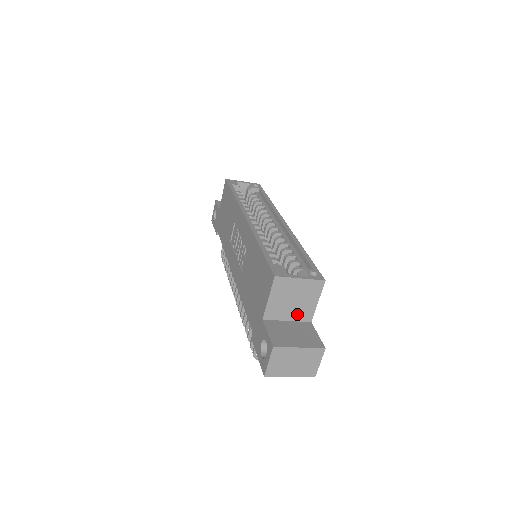
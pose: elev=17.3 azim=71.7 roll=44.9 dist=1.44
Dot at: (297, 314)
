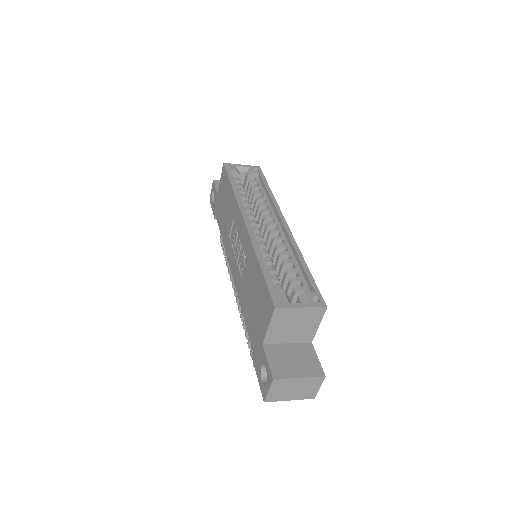
Dot at: (297, 337)
